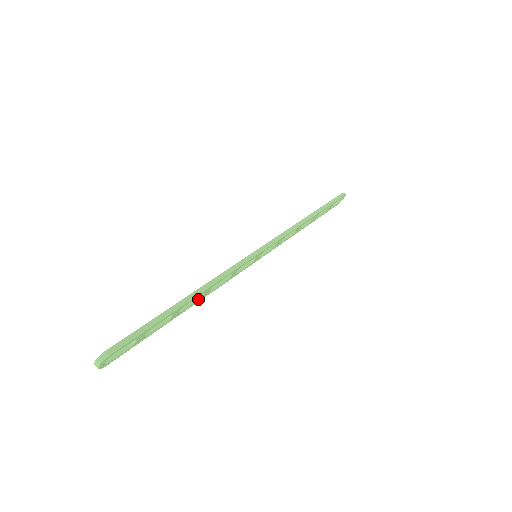
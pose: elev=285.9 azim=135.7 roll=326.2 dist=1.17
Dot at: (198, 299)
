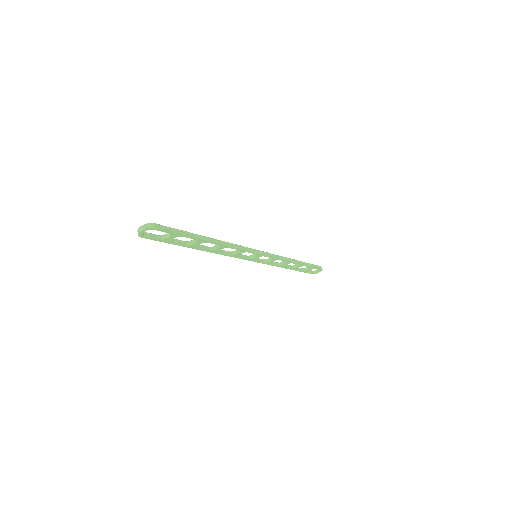
Dot at: (212, 249)
